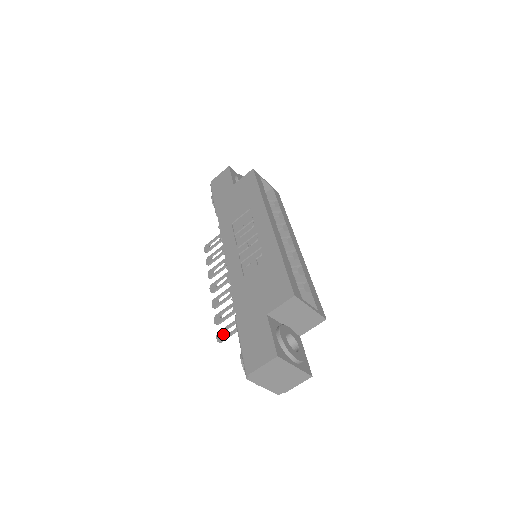
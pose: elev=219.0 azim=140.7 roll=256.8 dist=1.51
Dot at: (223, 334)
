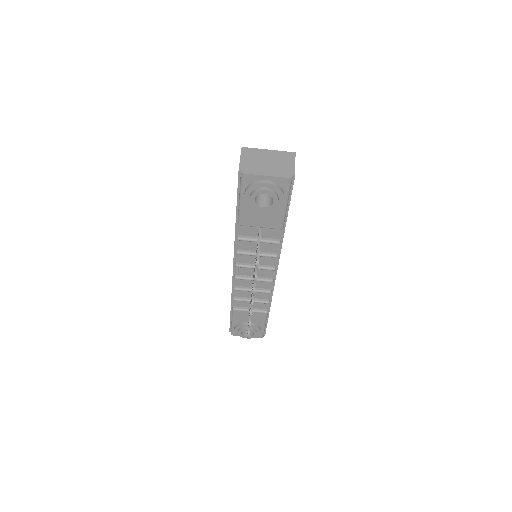
Dot at: occluded
